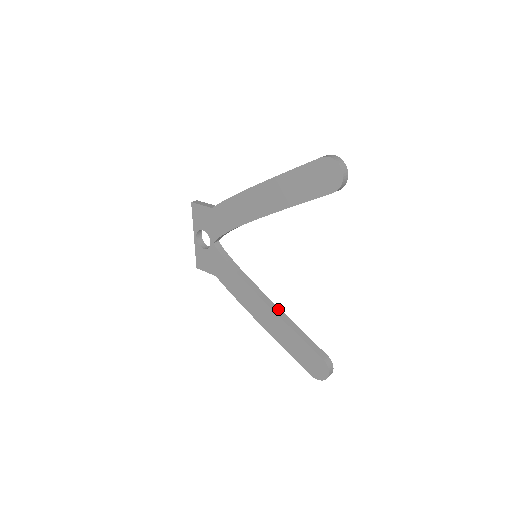
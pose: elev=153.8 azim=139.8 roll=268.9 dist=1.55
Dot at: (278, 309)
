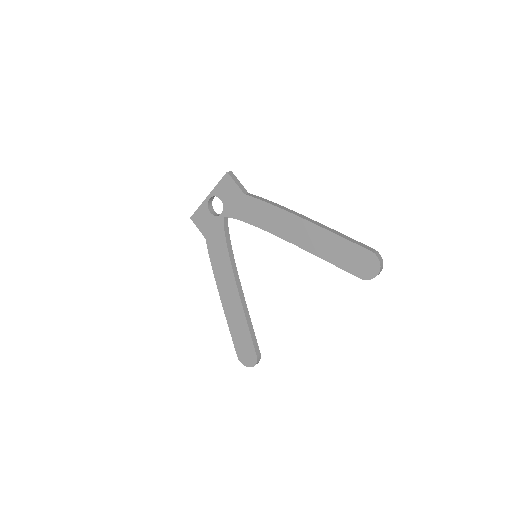
Dot at: (244, 300)
